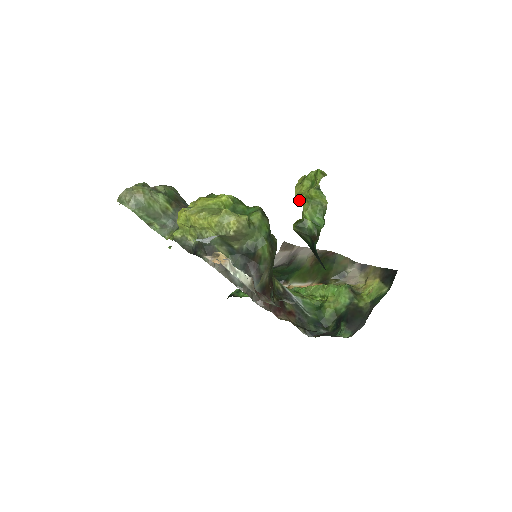
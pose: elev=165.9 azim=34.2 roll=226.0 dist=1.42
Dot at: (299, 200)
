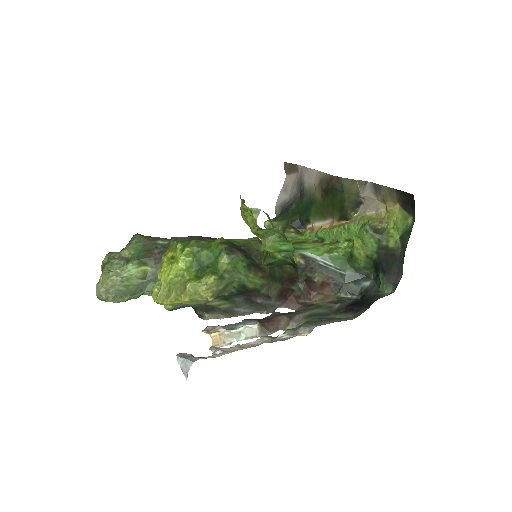
Dot at: occluded
